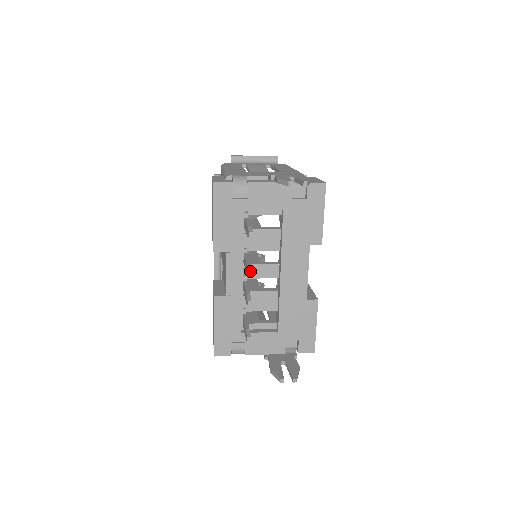
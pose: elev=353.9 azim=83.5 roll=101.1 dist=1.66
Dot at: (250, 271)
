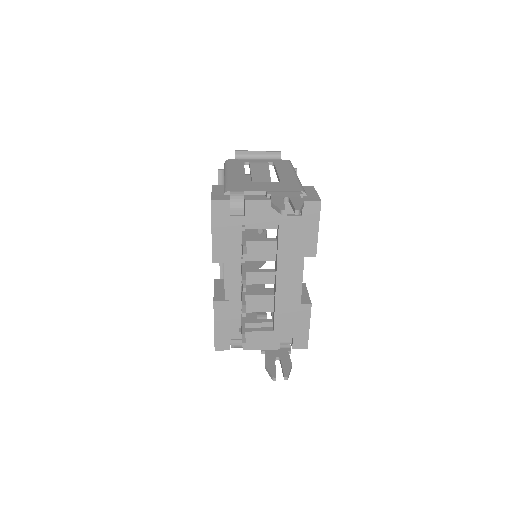
Dot at: (244, 288)
